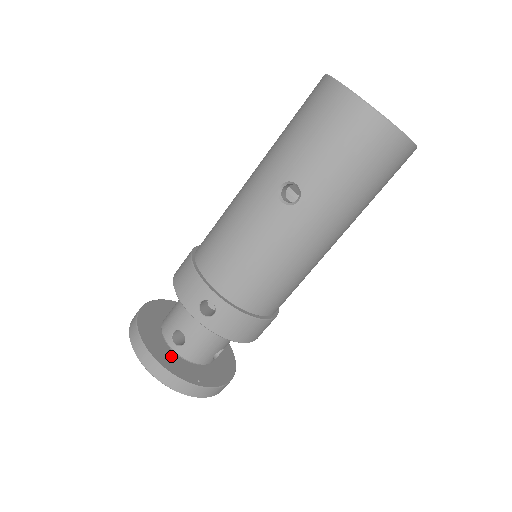
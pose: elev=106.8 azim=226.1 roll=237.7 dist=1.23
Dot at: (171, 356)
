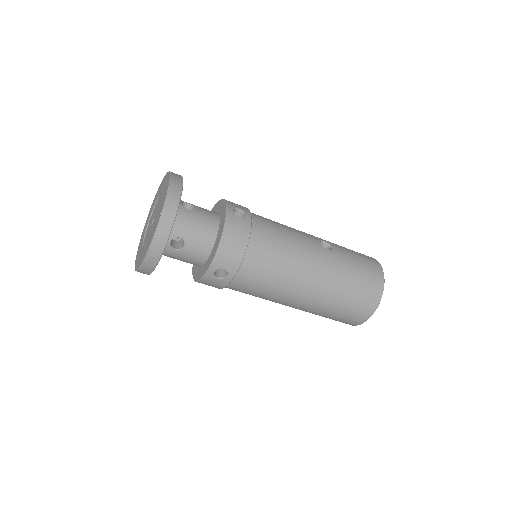
Dot at: occluded
